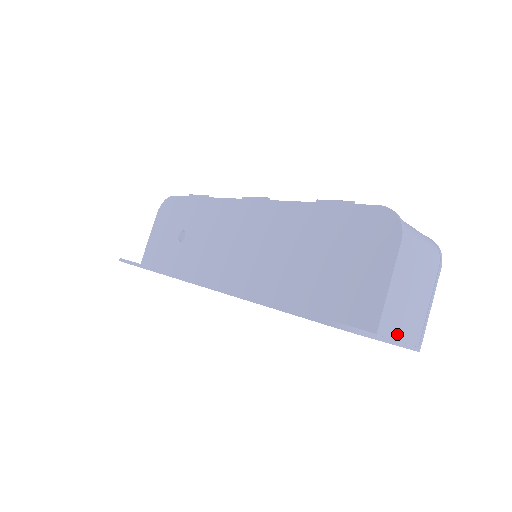
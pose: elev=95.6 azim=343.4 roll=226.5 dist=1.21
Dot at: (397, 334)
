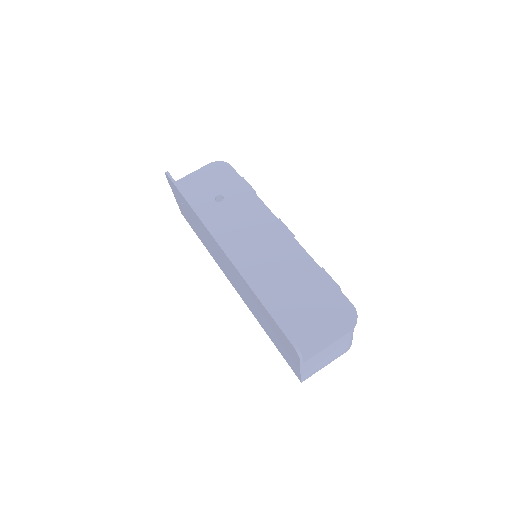
Dot at: (306, 368)
